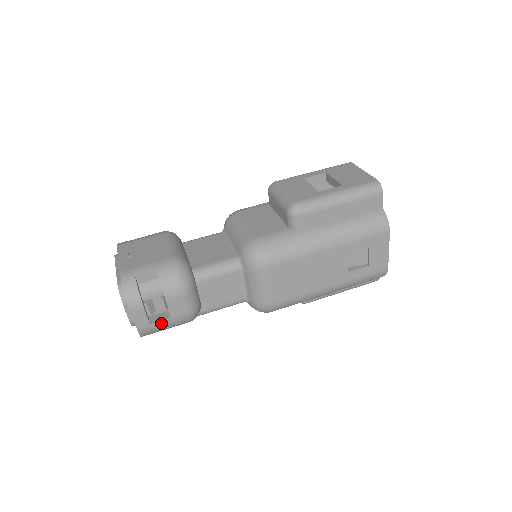
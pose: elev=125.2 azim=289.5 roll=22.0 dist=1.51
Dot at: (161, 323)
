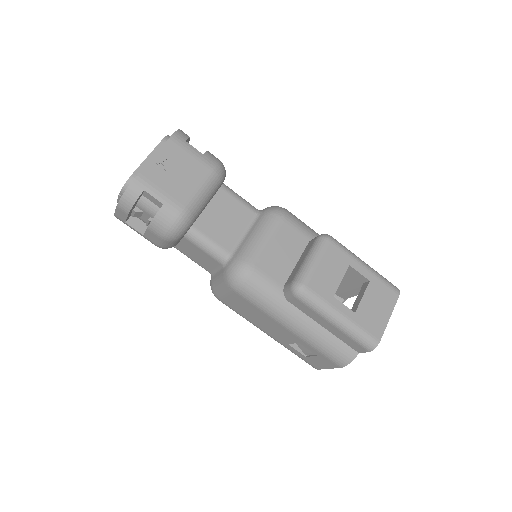
Dot at: (134, 229)
